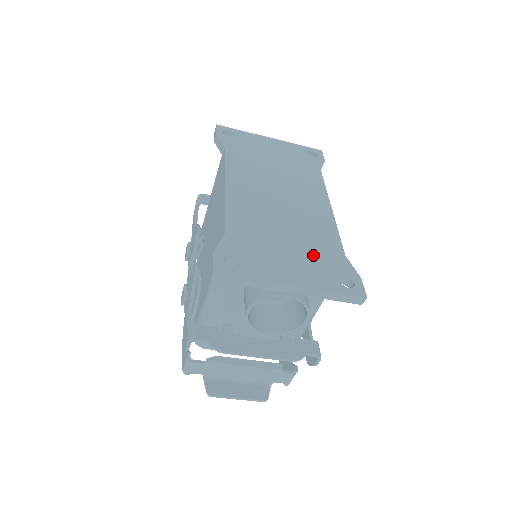
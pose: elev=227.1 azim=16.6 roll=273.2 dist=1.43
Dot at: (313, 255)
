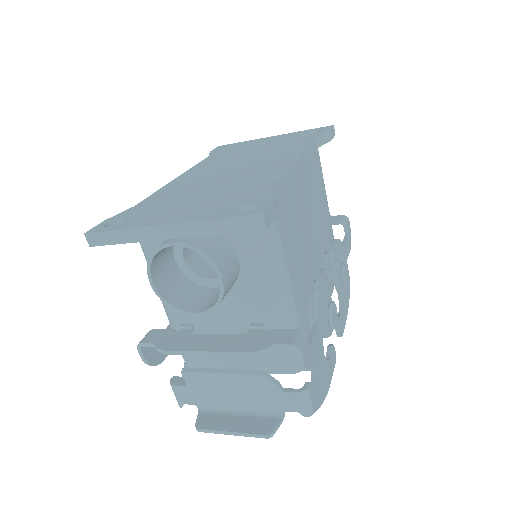
Dot at: (223, 197)
